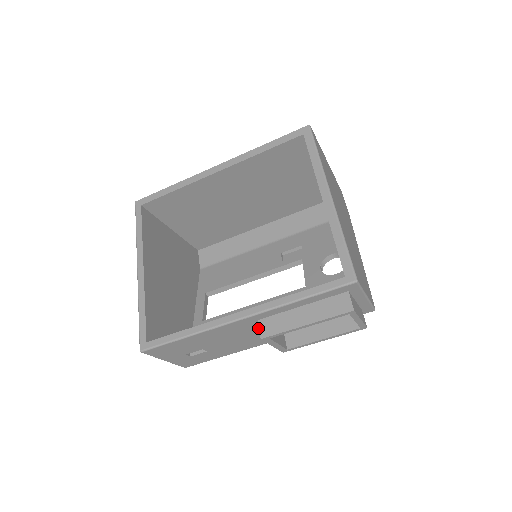
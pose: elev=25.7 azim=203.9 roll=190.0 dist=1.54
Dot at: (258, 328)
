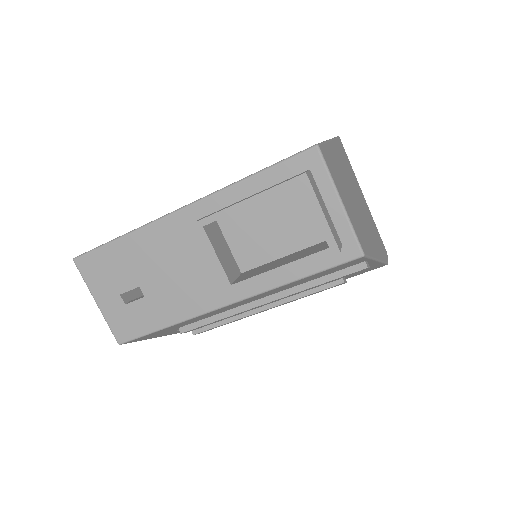
Dot at: occluded
